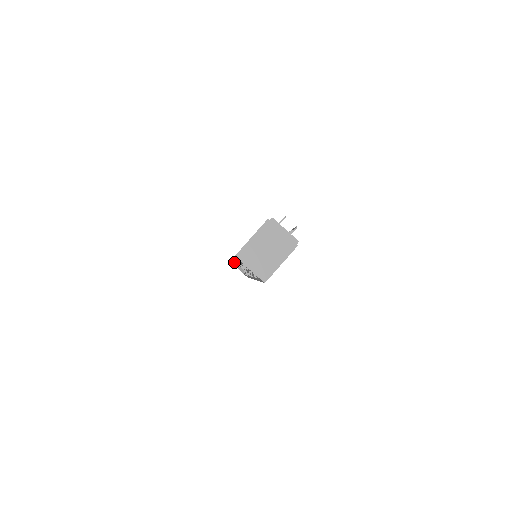
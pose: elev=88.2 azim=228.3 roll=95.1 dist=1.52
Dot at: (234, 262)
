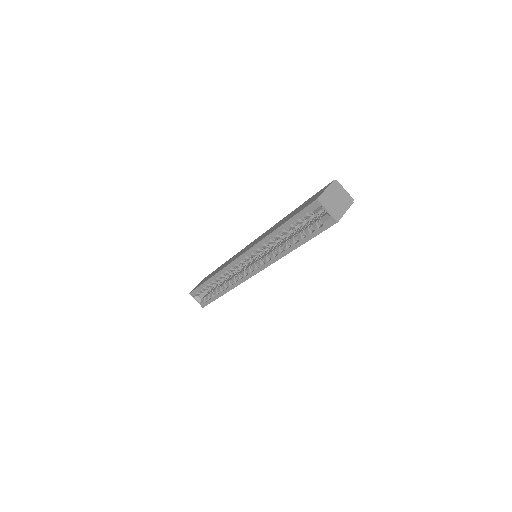
Dot at: (240, 257)
